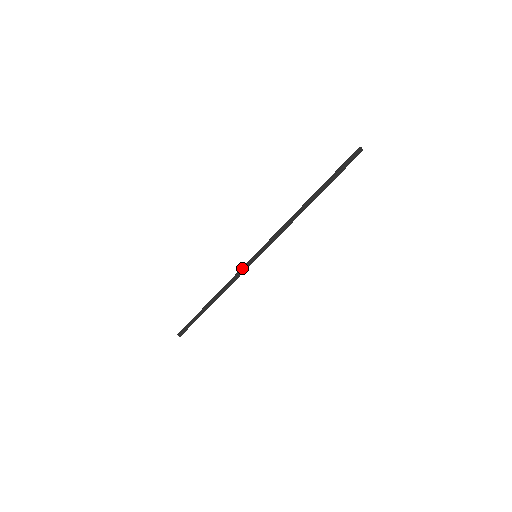
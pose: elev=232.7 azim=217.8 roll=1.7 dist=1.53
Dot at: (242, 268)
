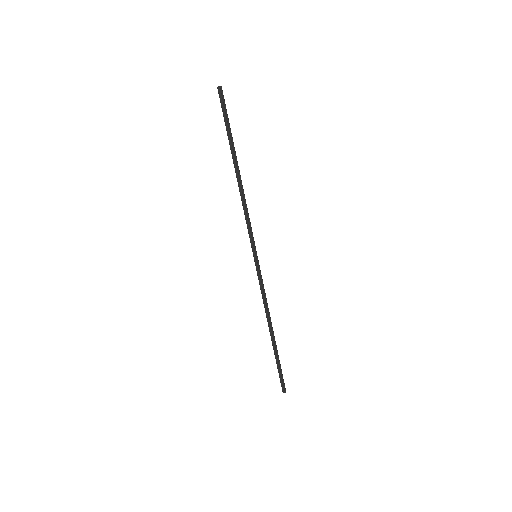
Dot at: (258, 278)
